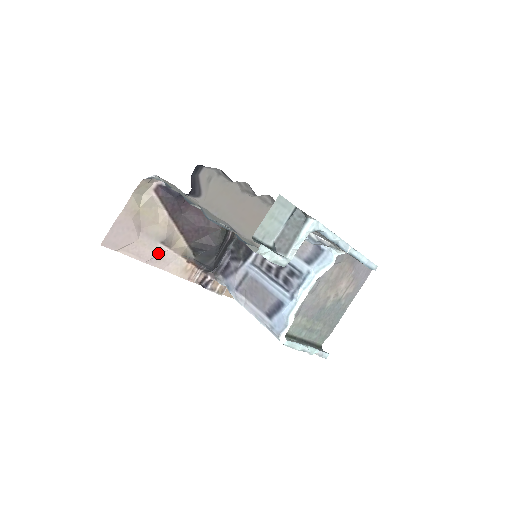
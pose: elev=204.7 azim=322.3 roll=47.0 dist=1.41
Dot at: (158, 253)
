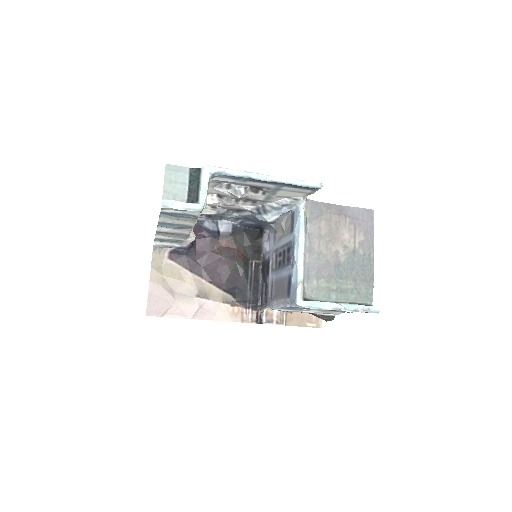
Dot at: (198, 306)
